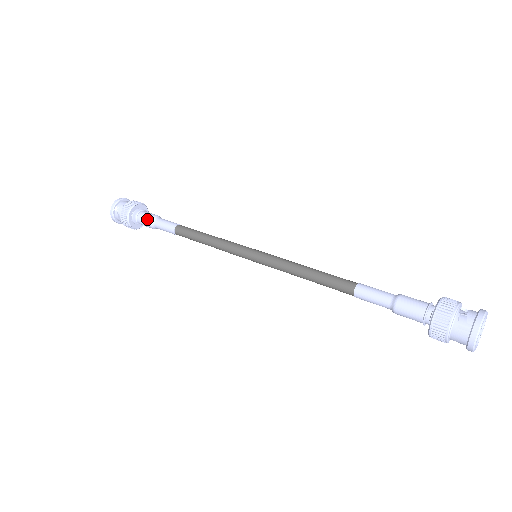
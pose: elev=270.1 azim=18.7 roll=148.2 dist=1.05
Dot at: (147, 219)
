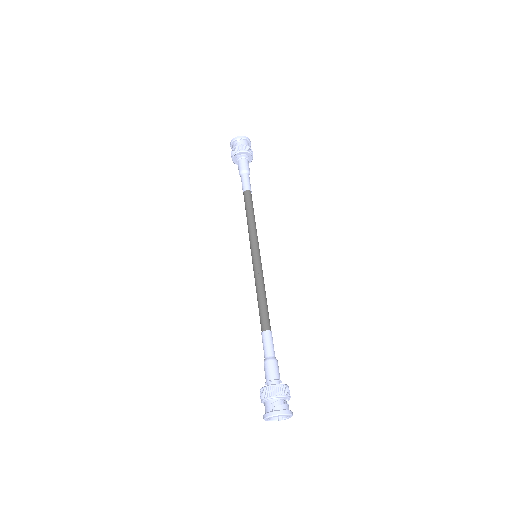
Dot at: (243, 167)
